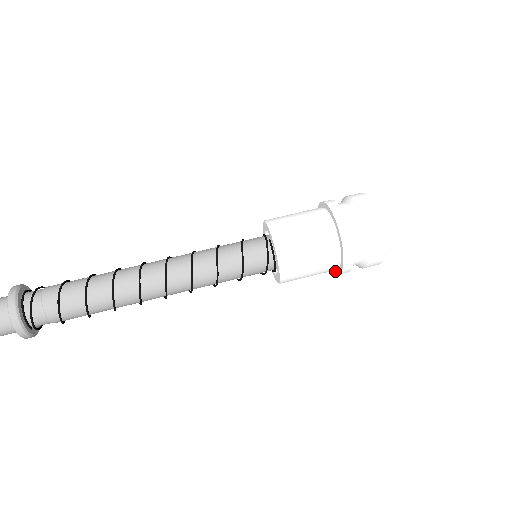
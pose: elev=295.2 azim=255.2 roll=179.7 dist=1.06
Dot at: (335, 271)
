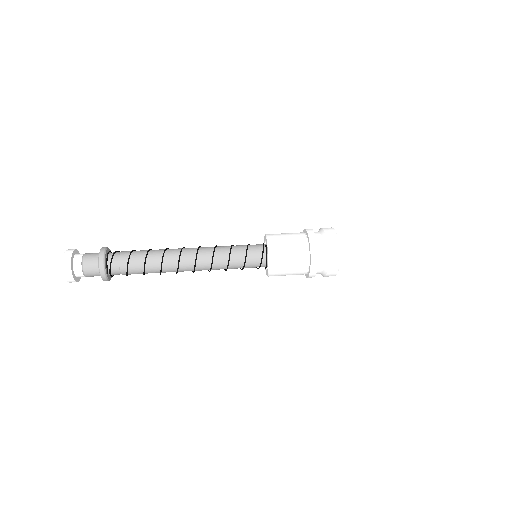
Dot at: (307, 276)
